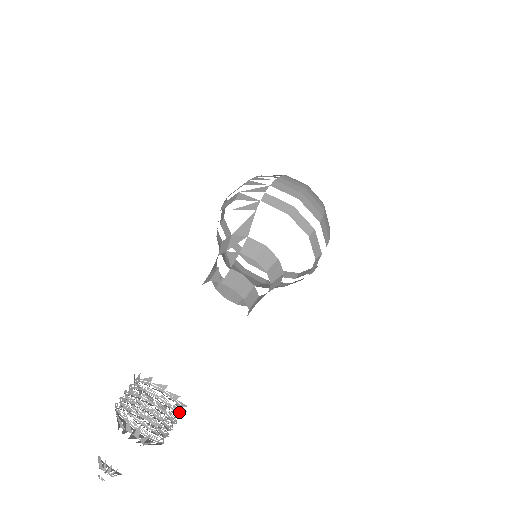
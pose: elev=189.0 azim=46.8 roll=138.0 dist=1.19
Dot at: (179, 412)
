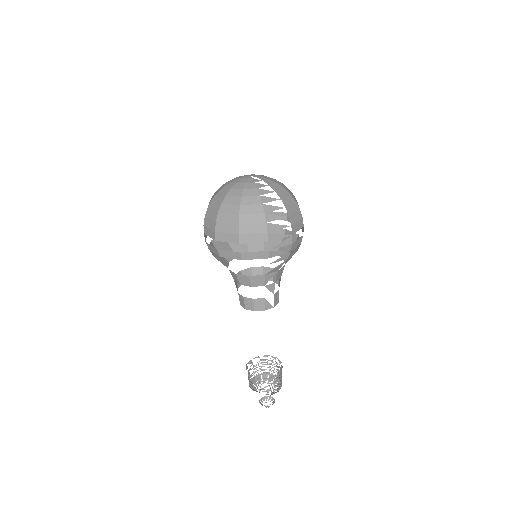
Dot at: (277, 363)
